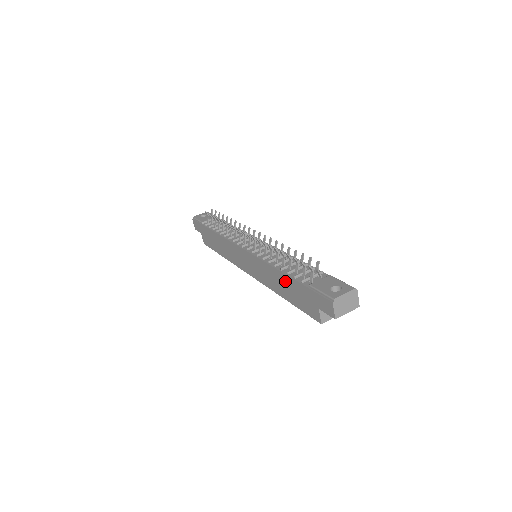
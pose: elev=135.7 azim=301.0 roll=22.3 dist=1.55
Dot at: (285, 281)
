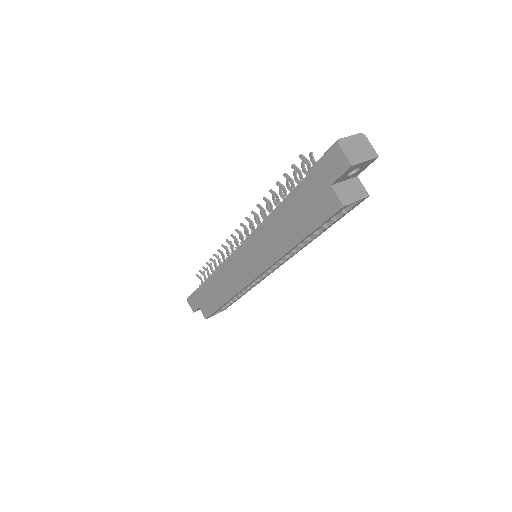
Dot at: (286, 212)
